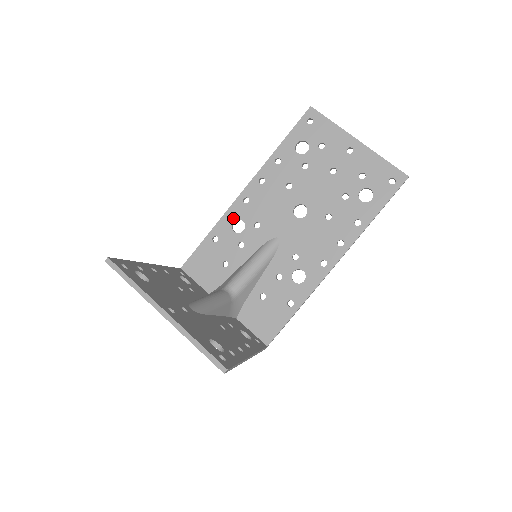
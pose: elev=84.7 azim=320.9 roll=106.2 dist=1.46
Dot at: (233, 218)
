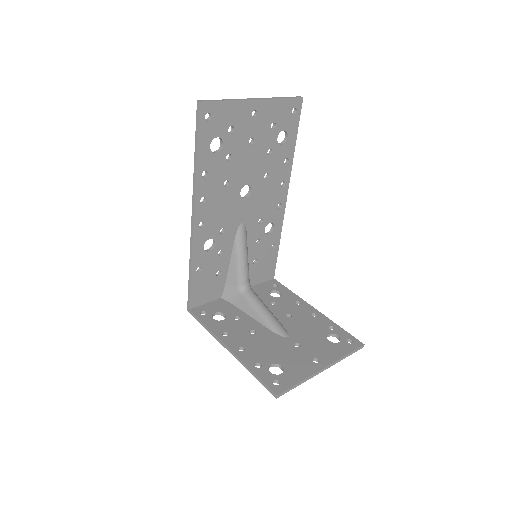
Dot at: (201, 245)
